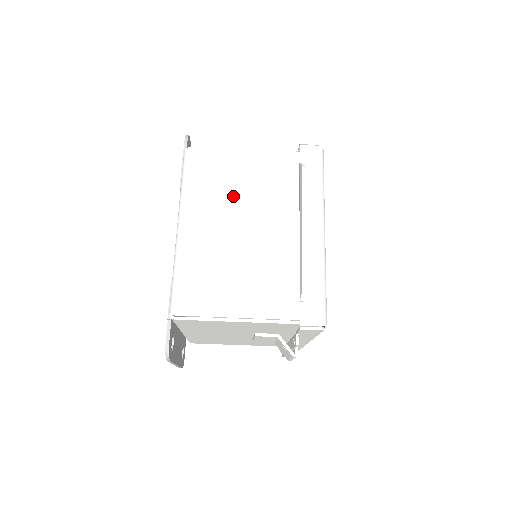
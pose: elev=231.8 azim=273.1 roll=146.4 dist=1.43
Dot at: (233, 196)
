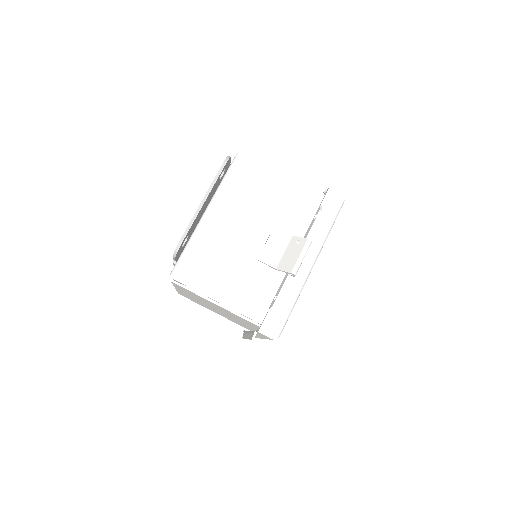
Dot at: occluded
